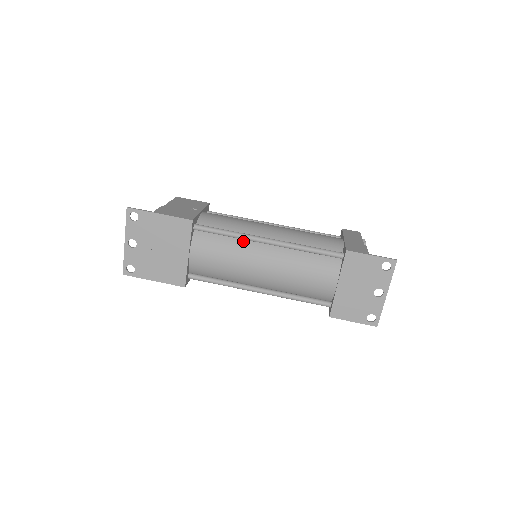
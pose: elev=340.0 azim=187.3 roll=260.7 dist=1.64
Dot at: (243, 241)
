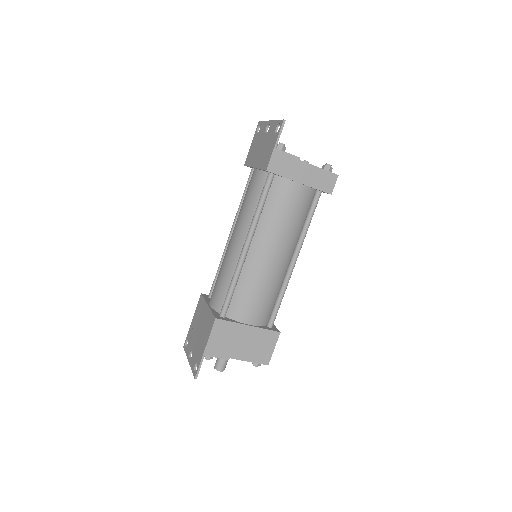
Dot at: occluded
